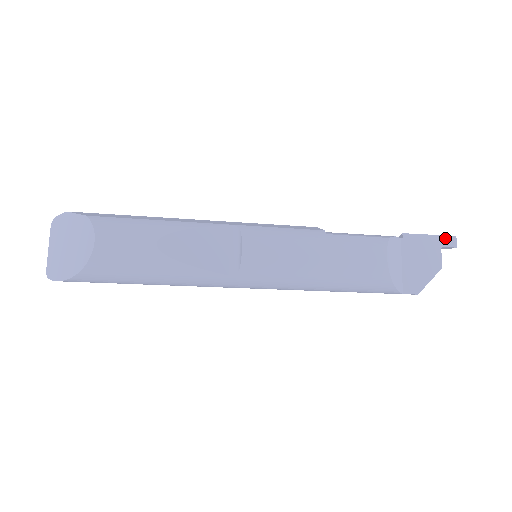
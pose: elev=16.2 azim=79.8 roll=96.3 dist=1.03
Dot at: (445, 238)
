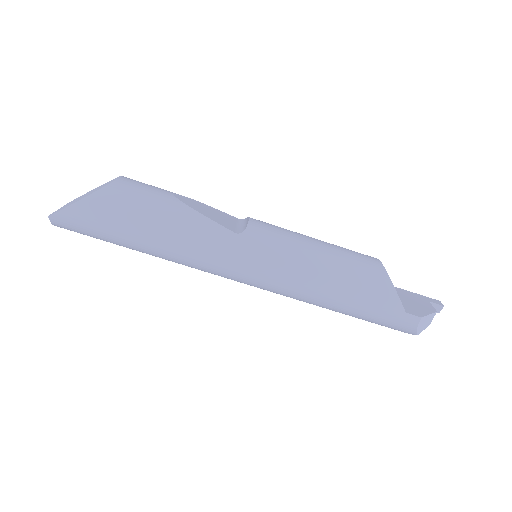
Dot at: (430, 299)
